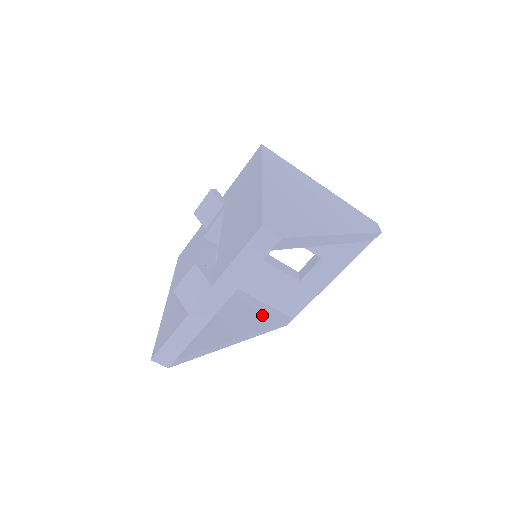
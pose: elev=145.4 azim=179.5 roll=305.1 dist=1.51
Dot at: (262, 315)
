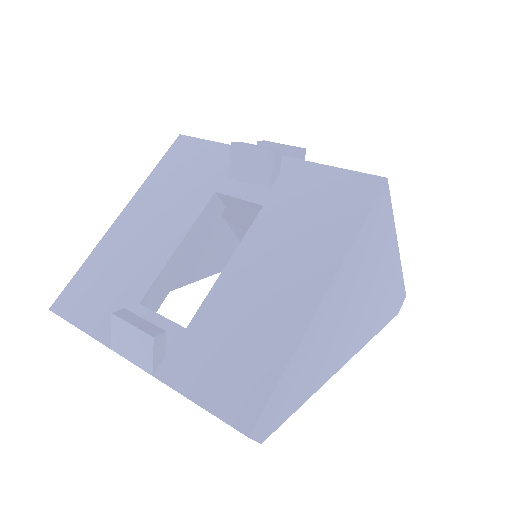
Dot at: (222, 255)
